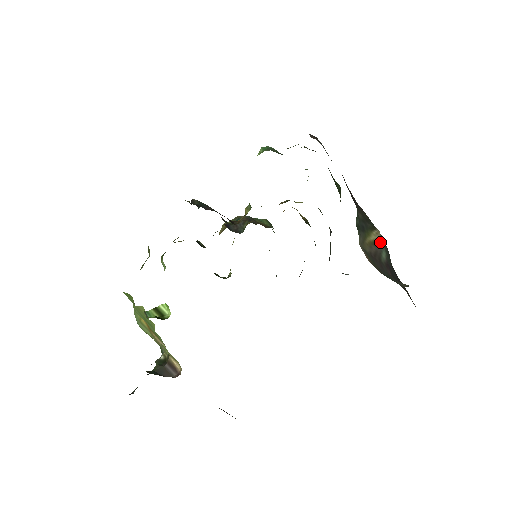
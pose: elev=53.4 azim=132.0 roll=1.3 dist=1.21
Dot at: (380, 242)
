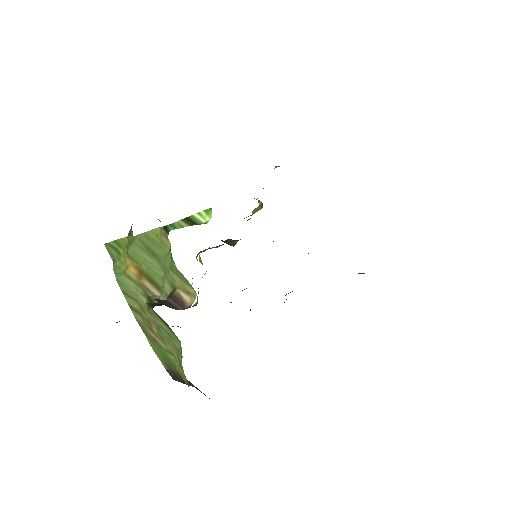
Dot at: occluded
